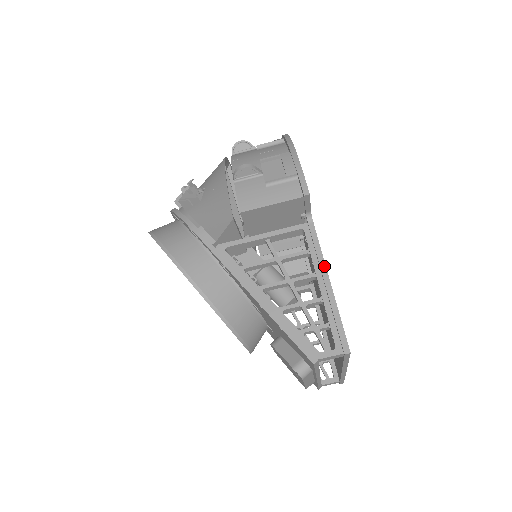
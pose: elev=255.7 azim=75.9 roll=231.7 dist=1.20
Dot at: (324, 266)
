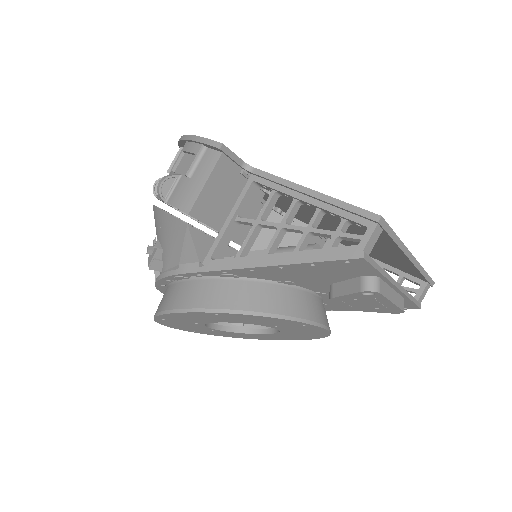
Dot at: (293, 184)
